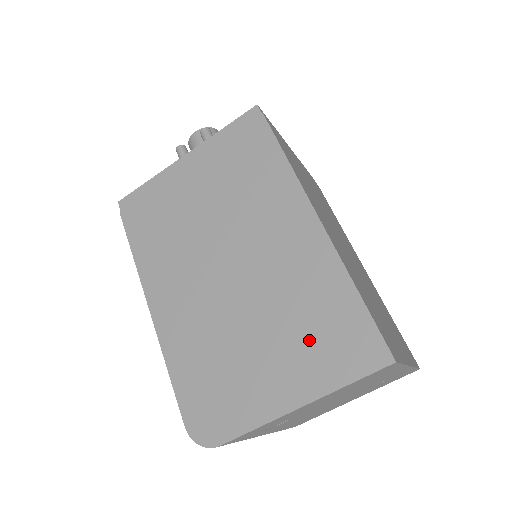
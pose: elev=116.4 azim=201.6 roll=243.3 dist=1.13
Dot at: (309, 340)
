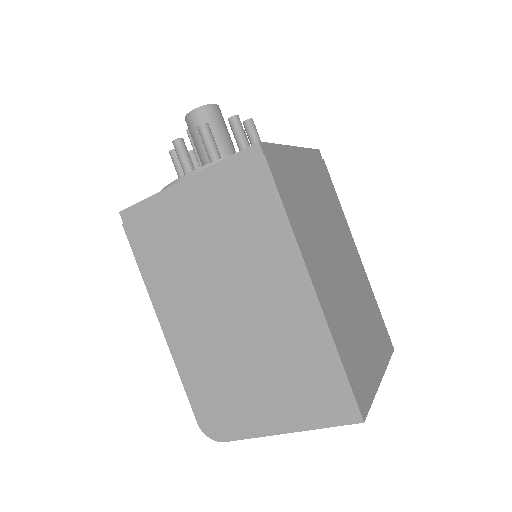
Dot at: (297, 388)
